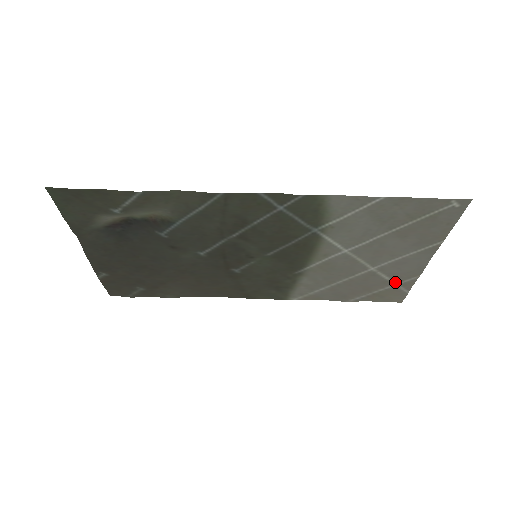
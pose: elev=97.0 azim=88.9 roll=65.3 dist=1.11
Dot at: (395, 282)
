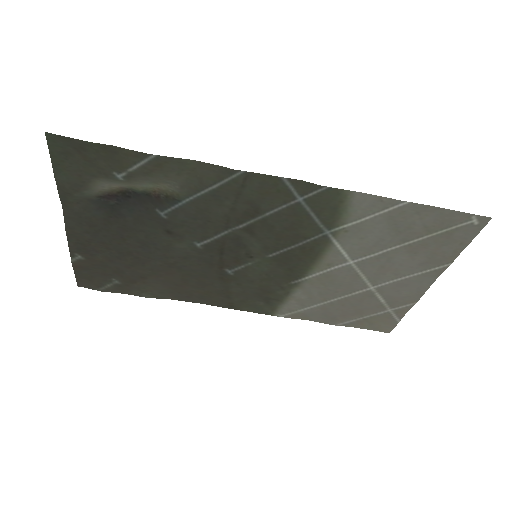
Dot at: (390, 307)
